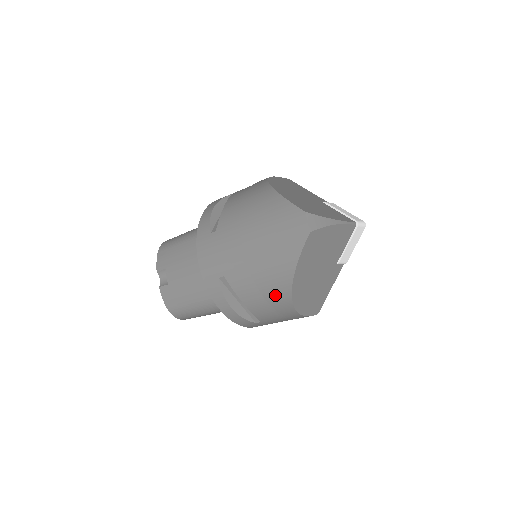
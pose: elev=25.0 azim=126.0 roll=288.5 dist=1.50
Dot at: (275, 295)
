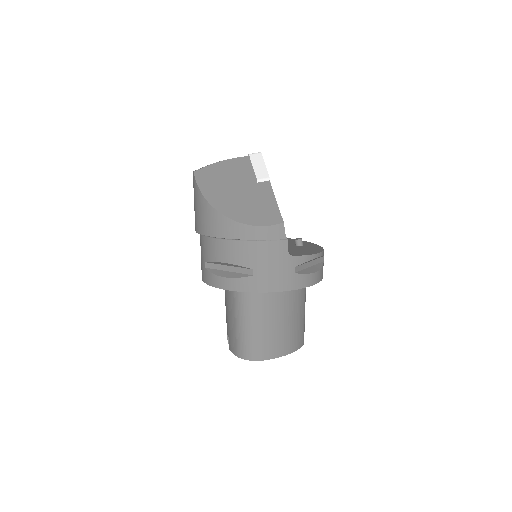
Dot at: (216, 226)
